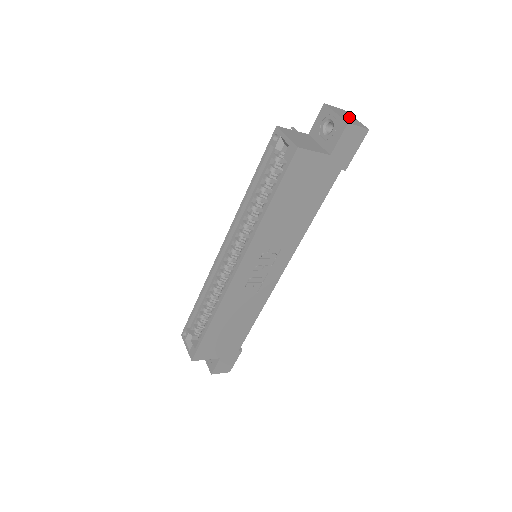
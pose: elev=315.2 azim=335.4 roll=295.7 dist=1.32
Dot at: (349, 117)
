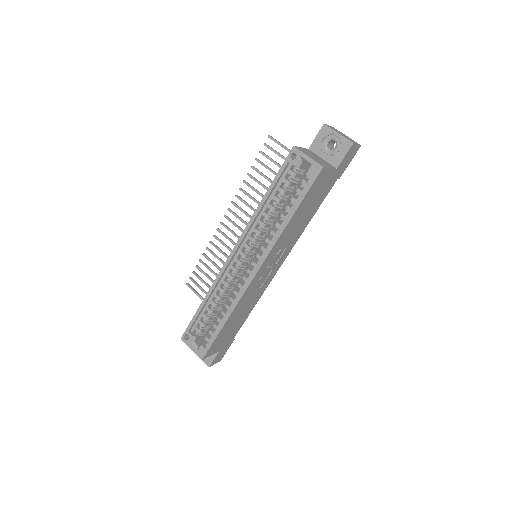
Dot at: (344, 135)
